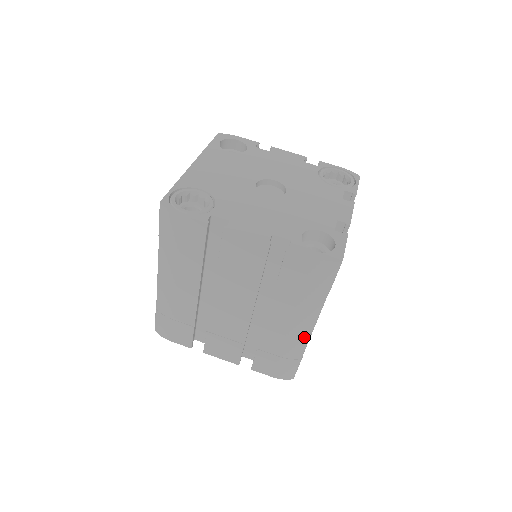
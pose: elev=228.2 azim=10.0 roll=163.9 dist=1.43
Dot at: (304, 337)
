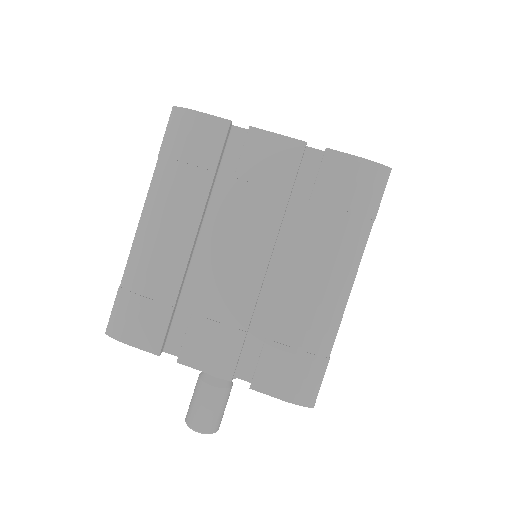
Dot at: (337, 307)
